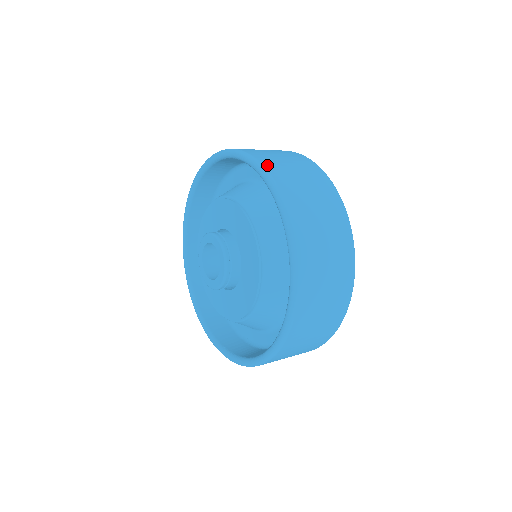
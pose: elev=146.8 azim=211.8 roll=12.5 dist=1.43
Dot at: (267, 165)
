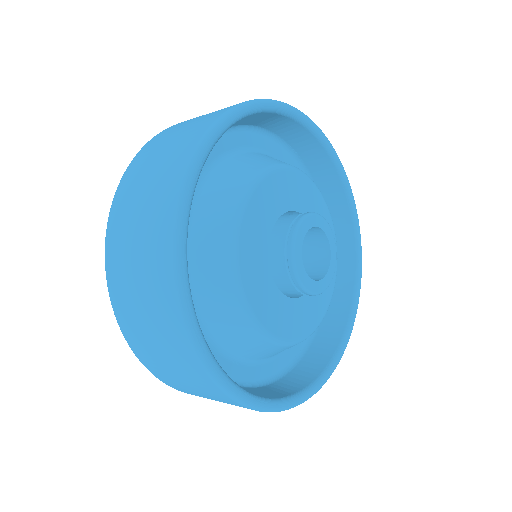
Dot at: (127, 174)
